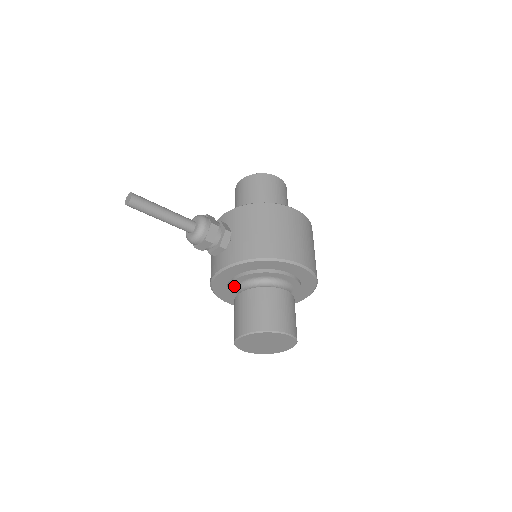
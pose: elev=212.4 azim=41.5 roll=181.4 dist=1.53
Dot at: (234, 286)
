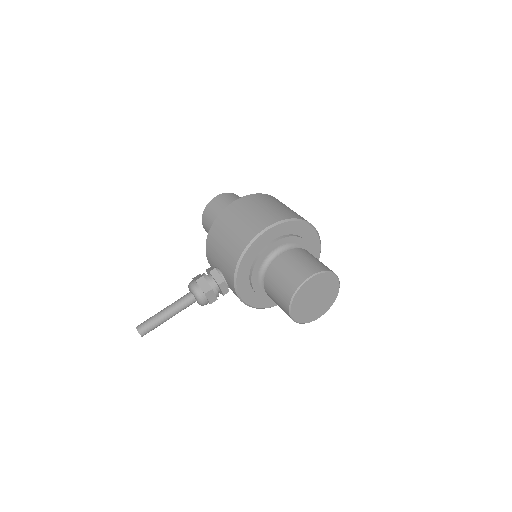
Dot at: (262, 291)
